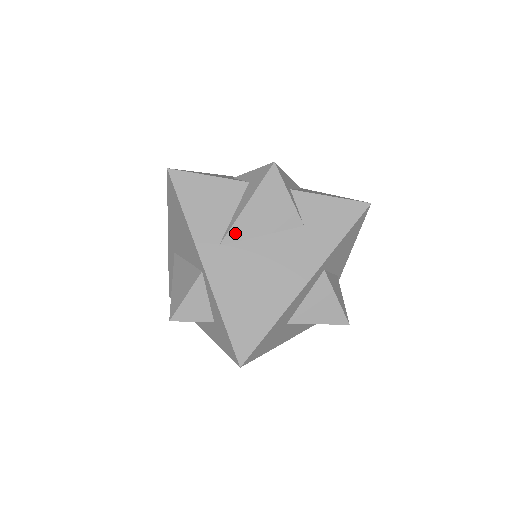
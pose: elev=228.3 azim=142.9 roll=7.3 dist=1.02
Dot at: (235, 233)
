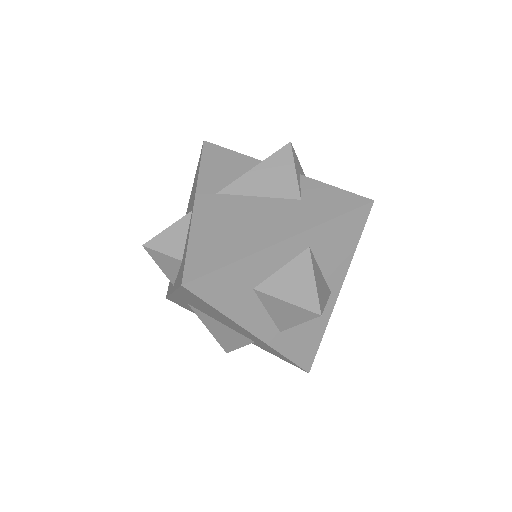
Dot at: (235, 187)
